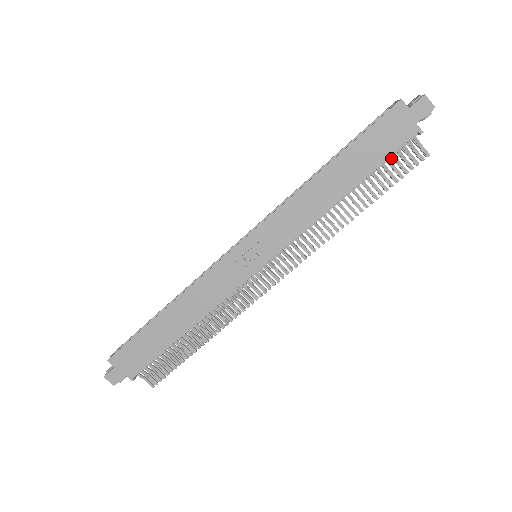
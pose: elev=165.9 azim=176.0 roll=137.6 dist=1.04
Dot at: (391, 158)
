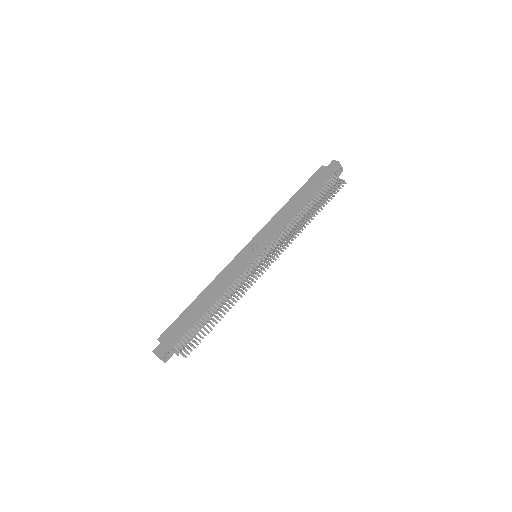
Dot at: occluded
